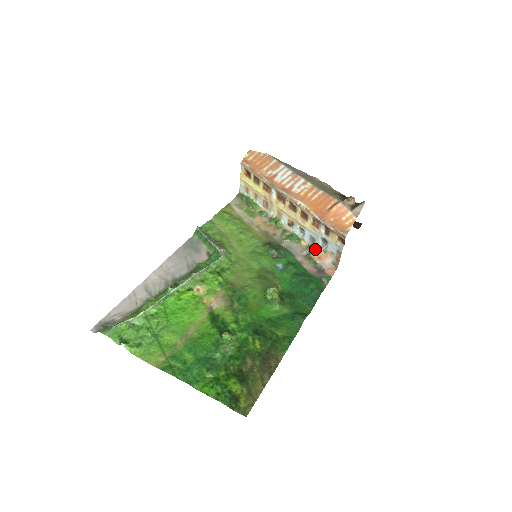
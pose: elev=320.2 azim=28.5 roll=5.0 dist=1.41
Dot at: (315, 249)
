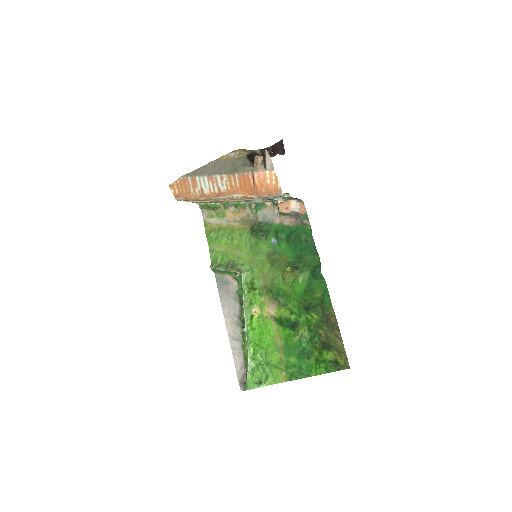
Dot at: (278, 204)
